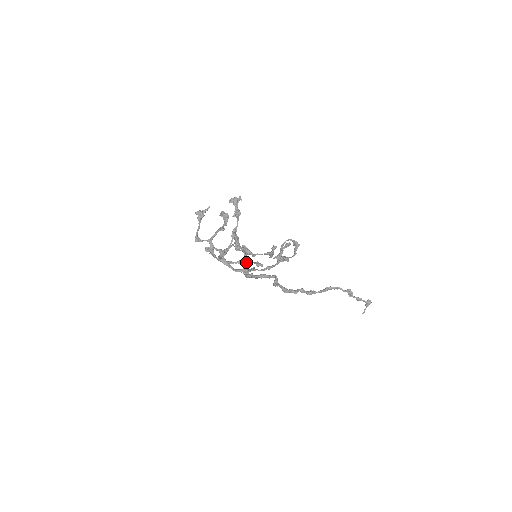
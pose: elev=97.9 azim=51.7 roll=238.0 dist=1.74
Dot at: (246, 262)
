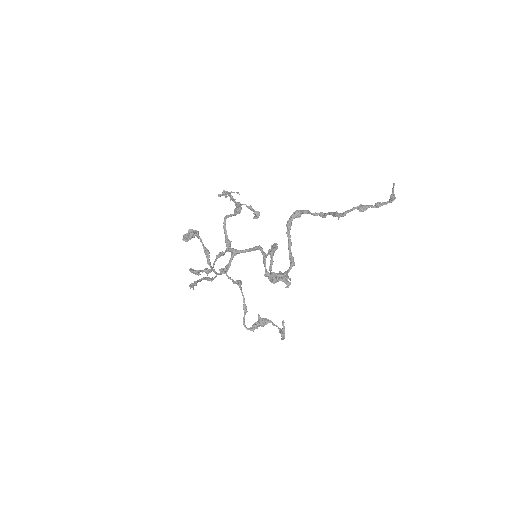
Dot at: (240, 206)
